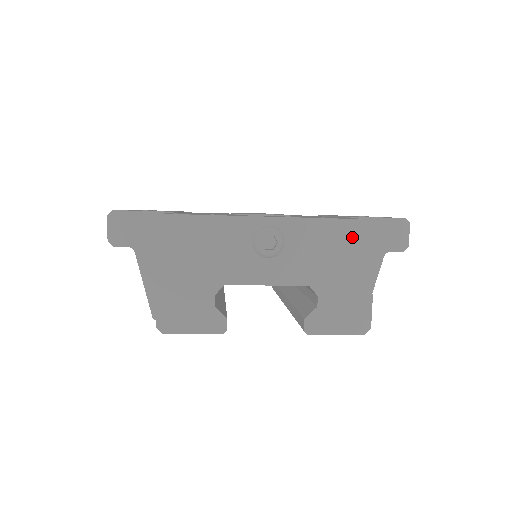
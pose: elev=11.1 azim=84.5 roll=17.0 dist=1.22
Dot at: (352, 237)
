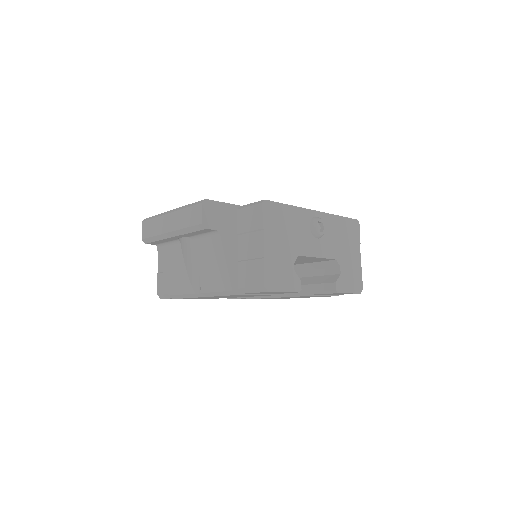
Dot at: (351, 229)
